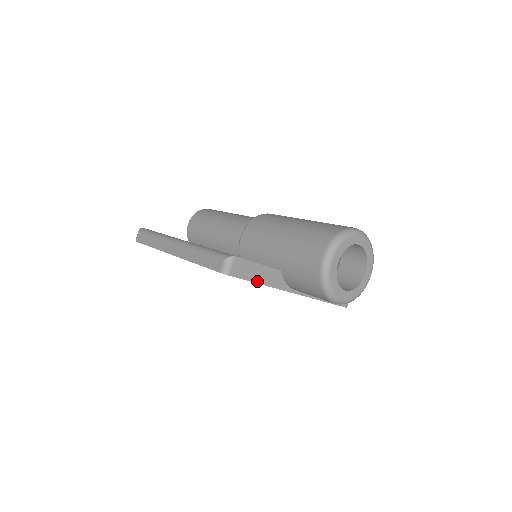
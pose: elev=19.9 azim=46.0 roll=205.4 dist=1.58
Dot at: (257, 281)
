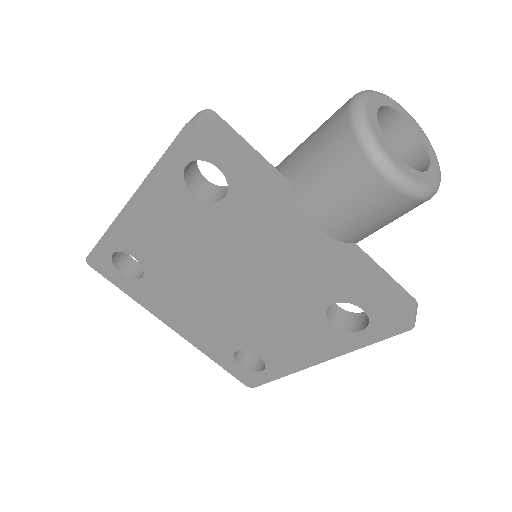
Dot at: (247, 166)
